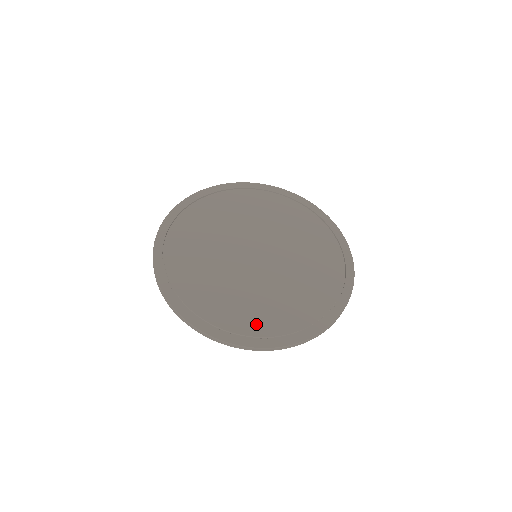
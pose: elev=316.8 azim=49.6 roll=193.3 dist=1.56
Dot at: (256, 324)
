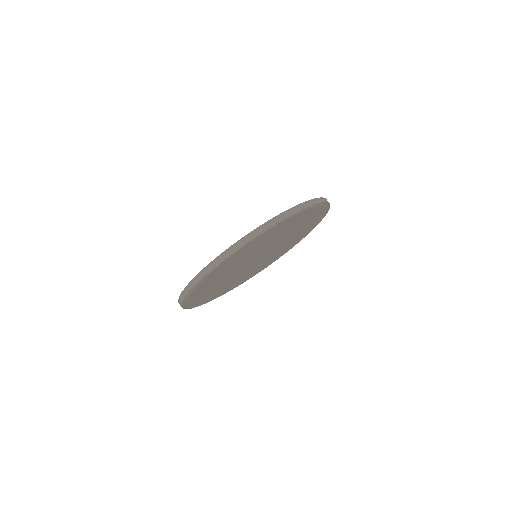
Dot at: occluded
